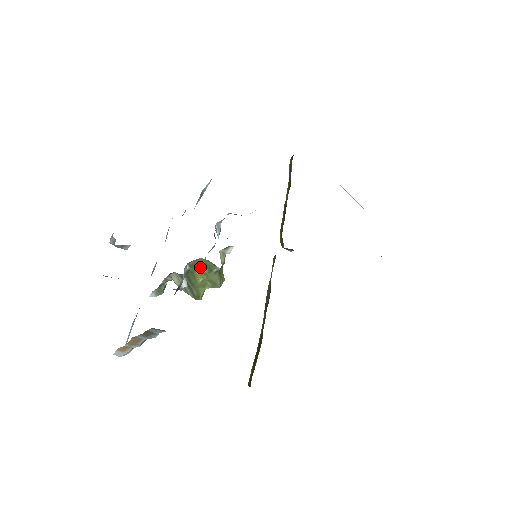
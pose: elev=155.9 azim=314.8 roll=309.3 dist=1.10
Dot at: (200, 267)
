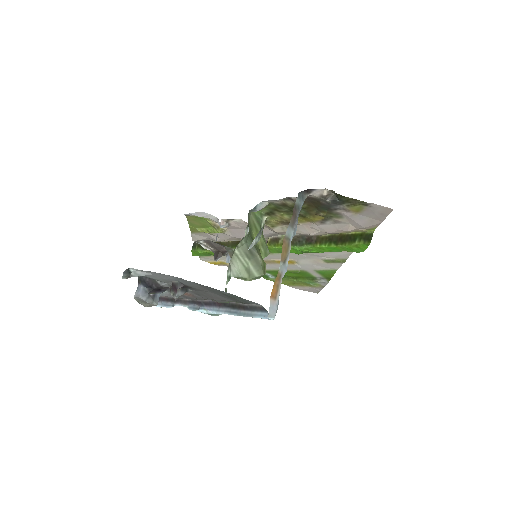
Dot at: (253, 224)
